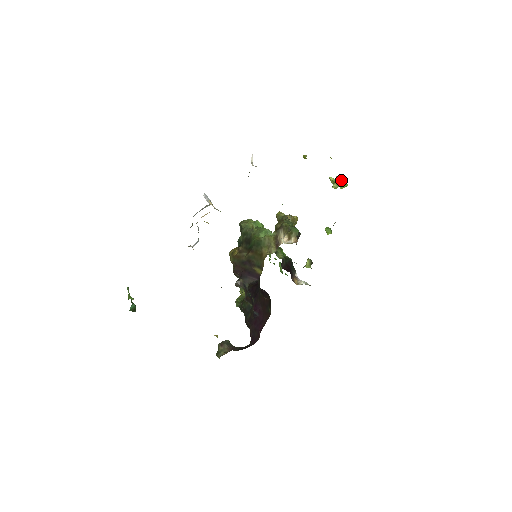
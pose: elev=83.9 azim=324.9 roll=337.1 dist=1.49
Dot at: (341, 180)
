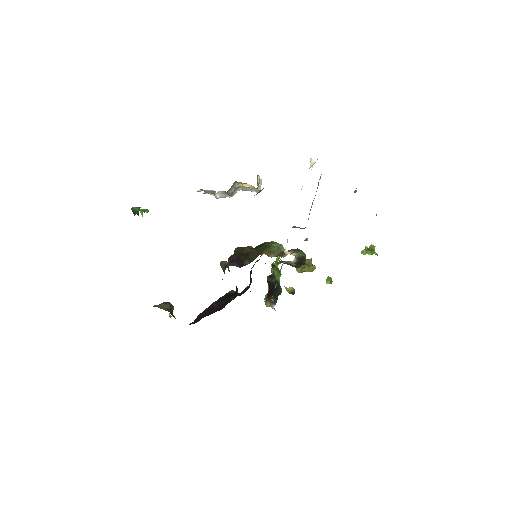
Dot at: (372, 248)
